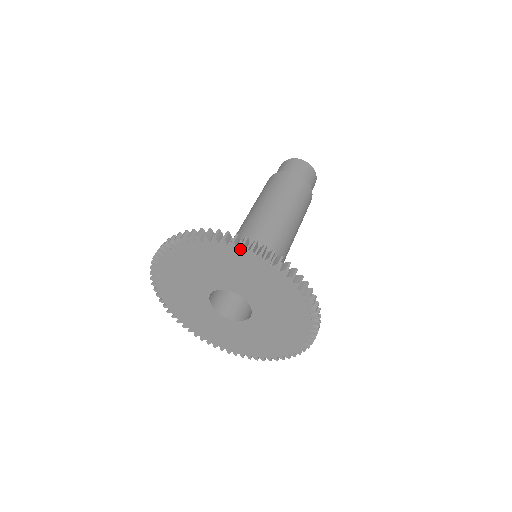
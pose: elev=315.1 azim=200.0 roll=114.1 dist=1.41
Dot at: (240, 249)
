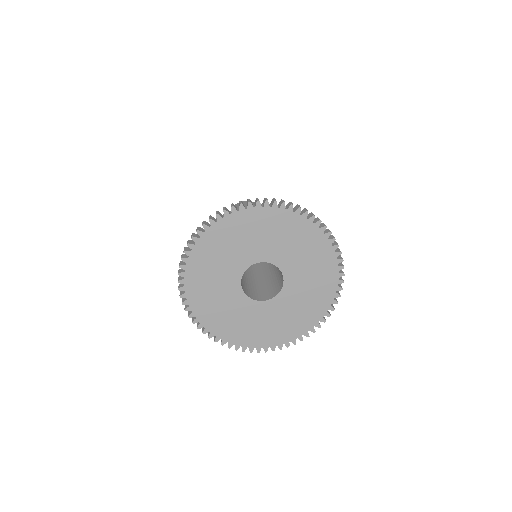
Dot at: (233, 212)
